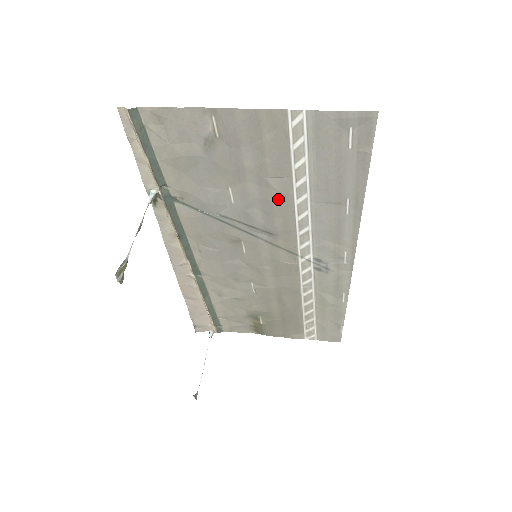
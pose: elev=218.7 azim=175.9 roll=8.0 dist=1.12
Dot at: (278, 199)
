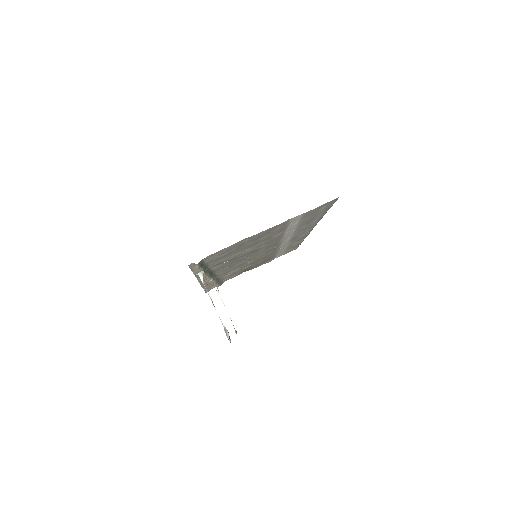
Dot at: (276, 238)
